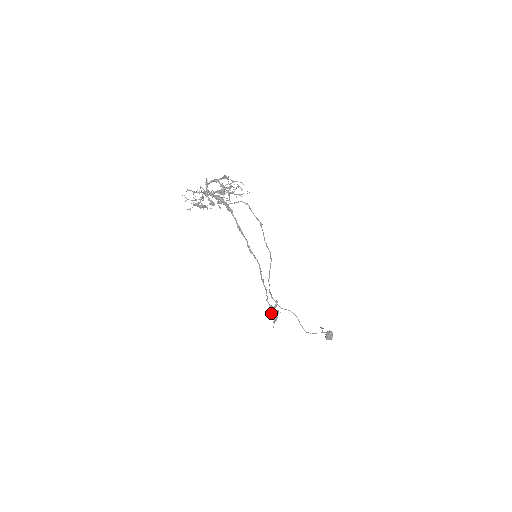
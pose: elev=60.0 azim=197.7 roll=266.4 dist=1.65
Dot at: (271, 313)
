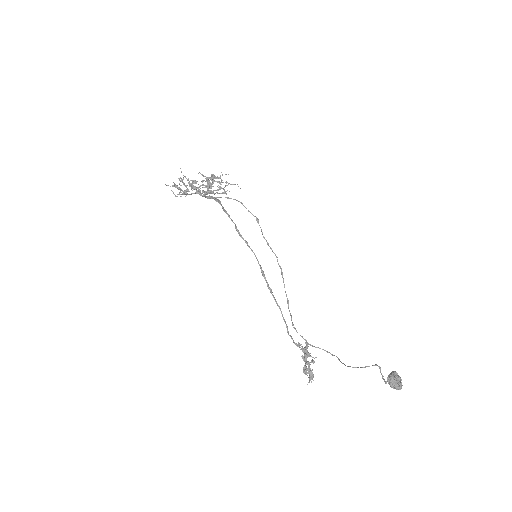
Dot at: occluded
